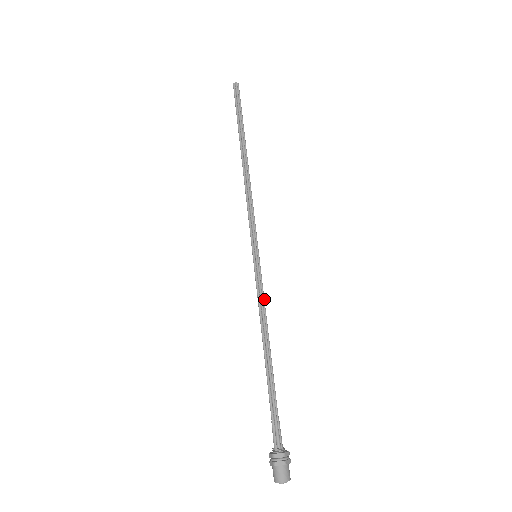
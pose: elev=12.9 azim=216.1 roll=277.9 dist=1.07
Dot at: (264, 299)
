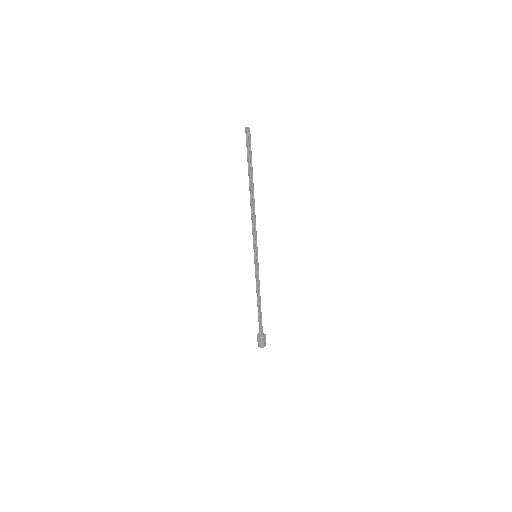
Dot at: occluded
